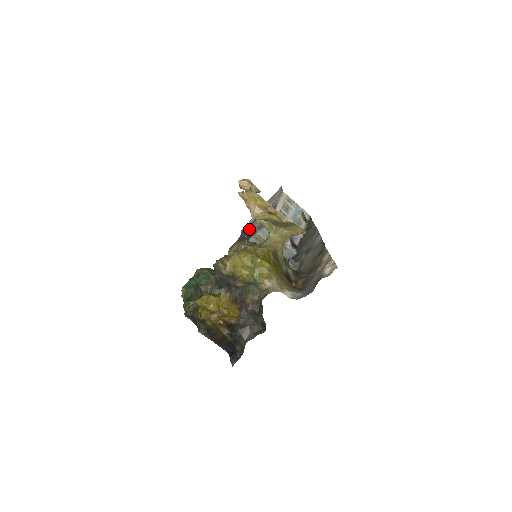
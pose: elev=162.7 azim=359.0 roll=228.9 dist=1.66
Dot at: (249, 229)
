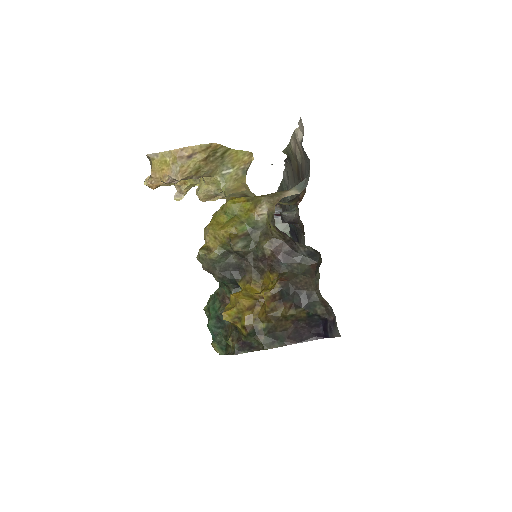
Dot at: occluded
